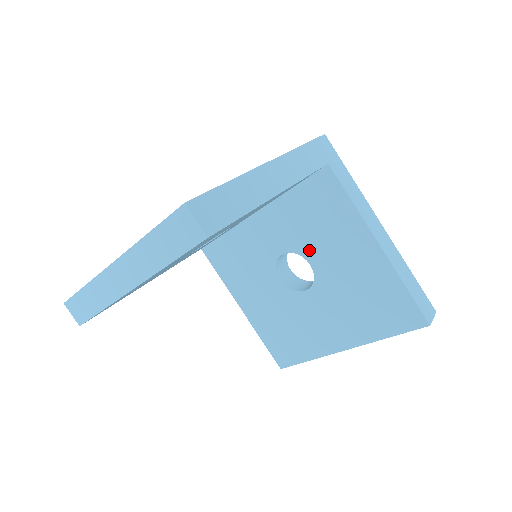
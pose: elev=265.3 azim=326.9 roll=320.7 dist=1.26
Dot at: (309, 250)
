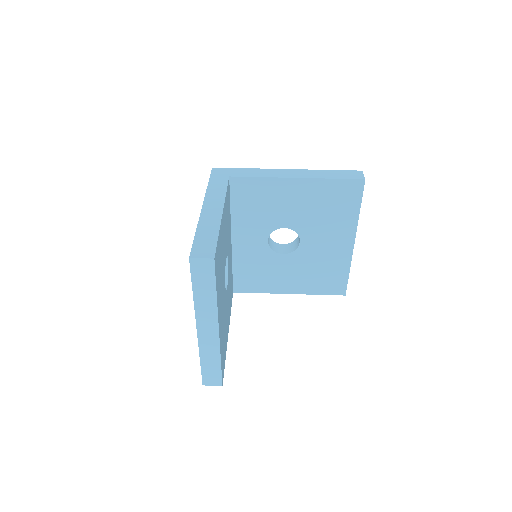
Dot at: (275, 222)
